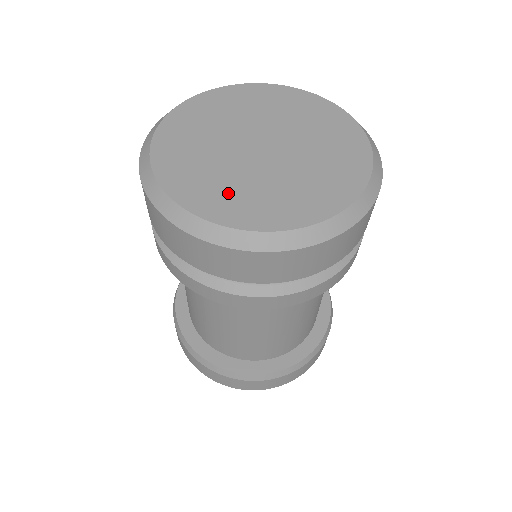
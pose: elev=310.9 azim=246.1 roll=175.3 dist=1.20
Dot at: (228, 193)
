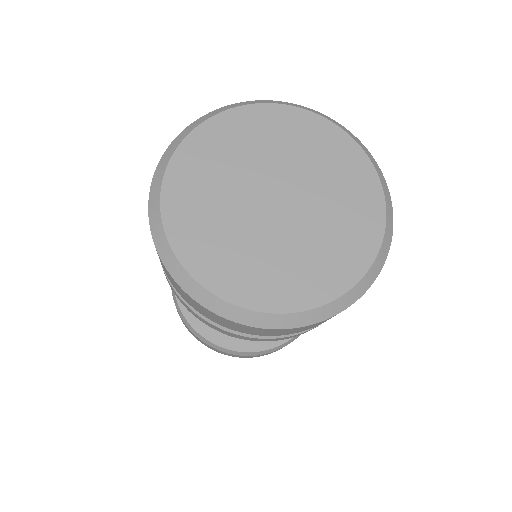
Dot at: (221, 249)
